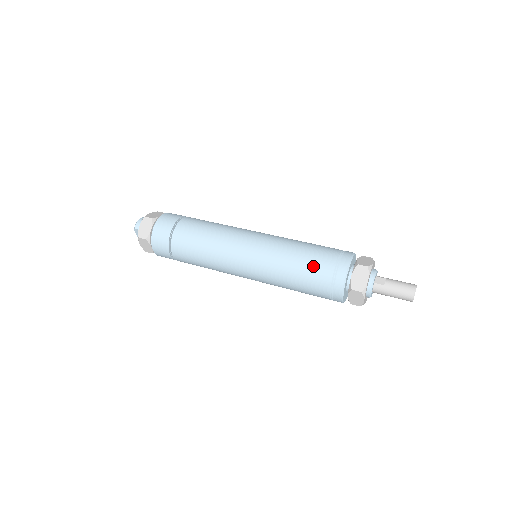
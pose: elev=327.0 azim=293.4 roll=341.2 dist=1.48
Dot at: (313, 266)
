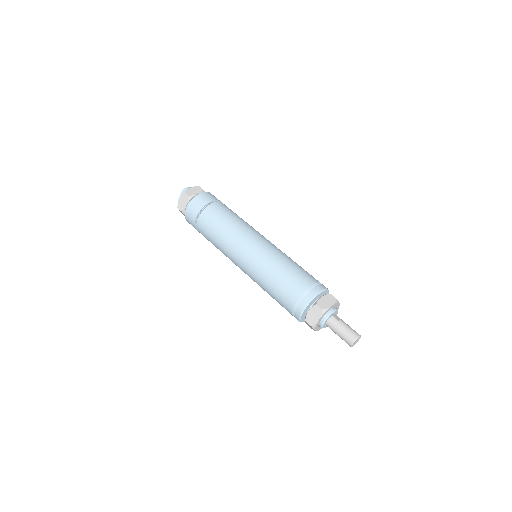
Dot at: (299, 275)
